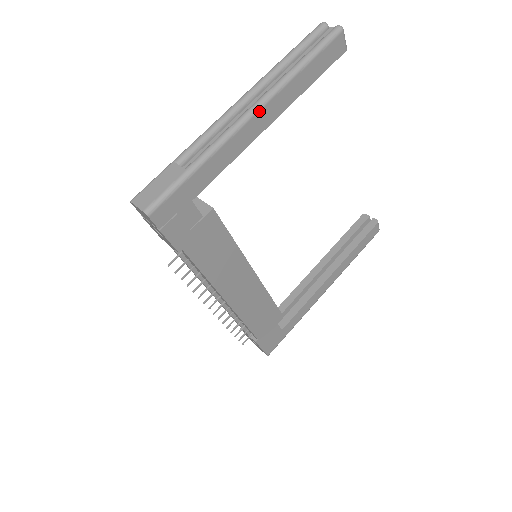
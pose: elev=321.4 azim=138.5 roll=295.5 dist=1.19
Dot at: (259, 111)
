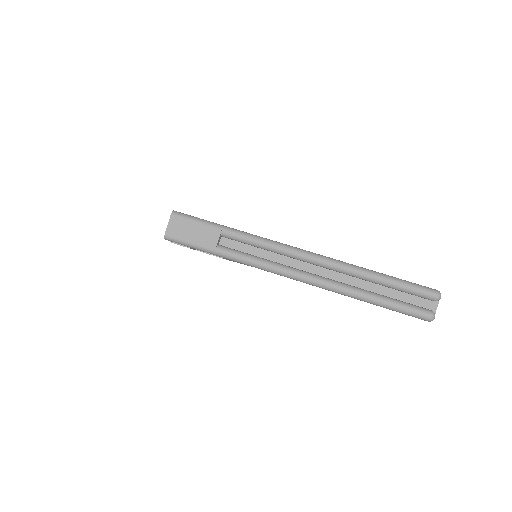
Dot at: occluded
